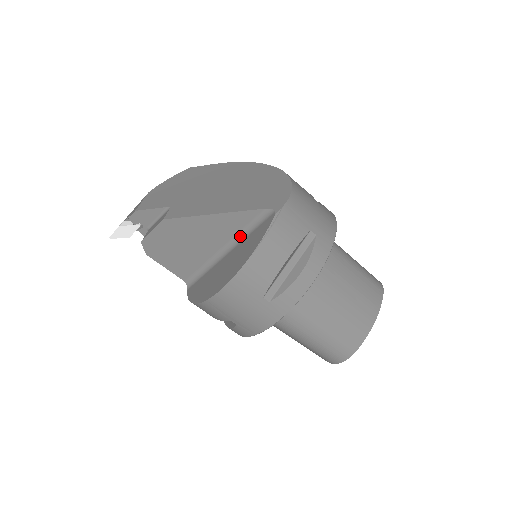
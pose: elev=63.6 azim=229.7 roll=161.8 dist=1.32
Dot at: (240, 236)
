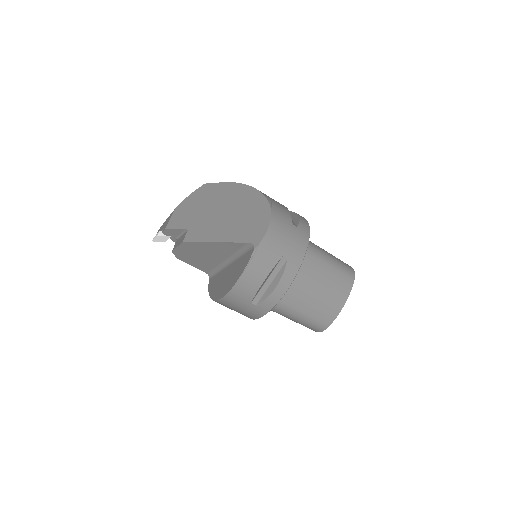
Dot at: (236, 255)
